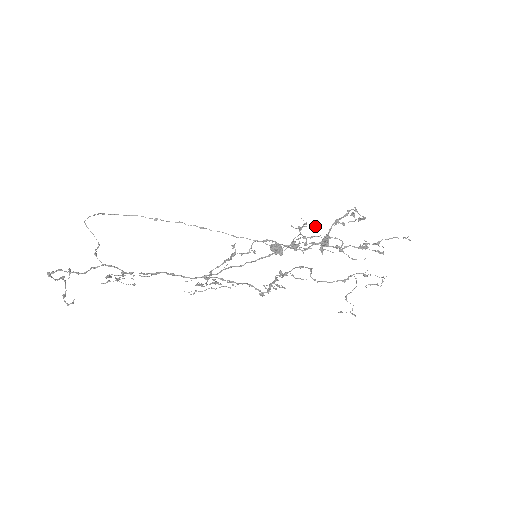
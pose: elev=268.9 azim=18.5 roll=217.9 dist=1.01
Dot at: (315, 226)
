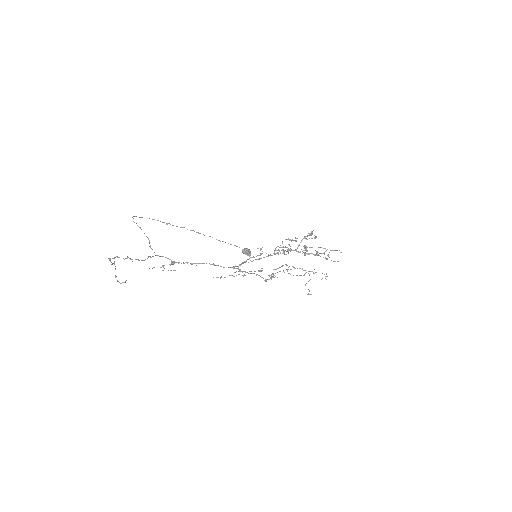
Dot at: (290, 239)
